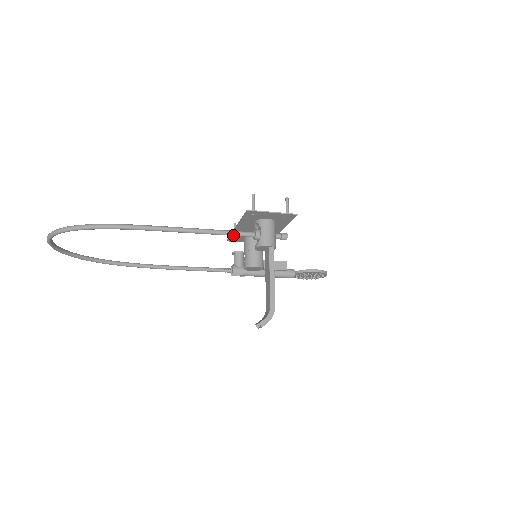
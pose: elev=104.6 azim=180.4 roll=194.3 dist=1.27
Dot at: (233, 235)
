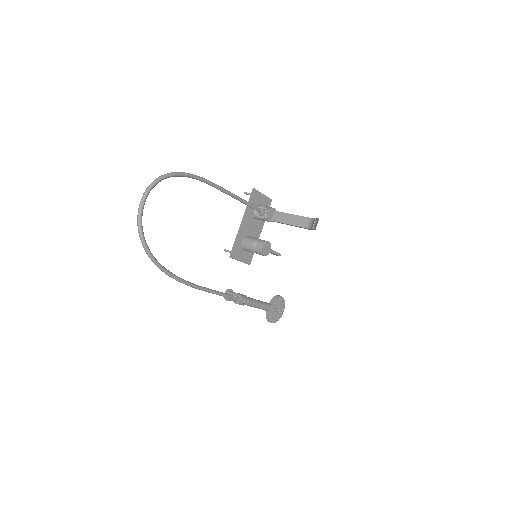
Dot at: (253, 206)
